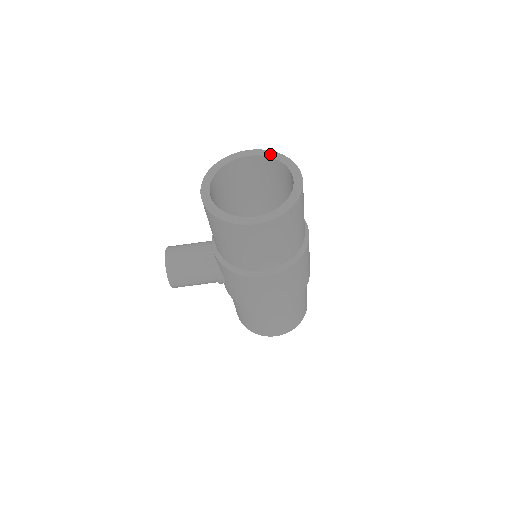
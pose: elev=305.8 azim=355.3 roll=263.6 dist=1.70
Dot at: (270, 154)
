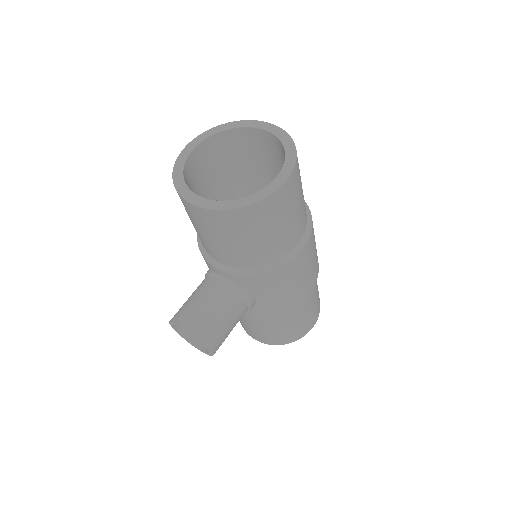
Dot at: (213, 131)
